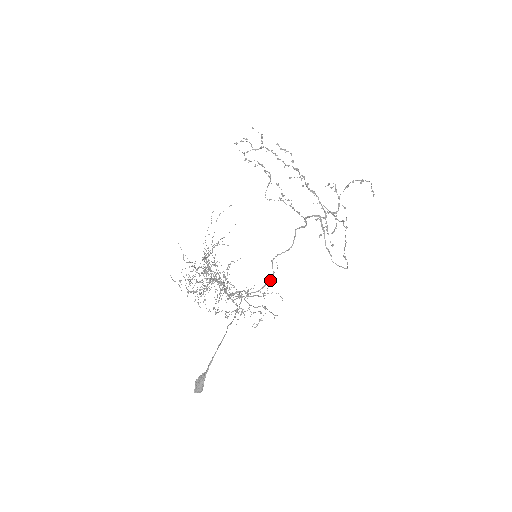
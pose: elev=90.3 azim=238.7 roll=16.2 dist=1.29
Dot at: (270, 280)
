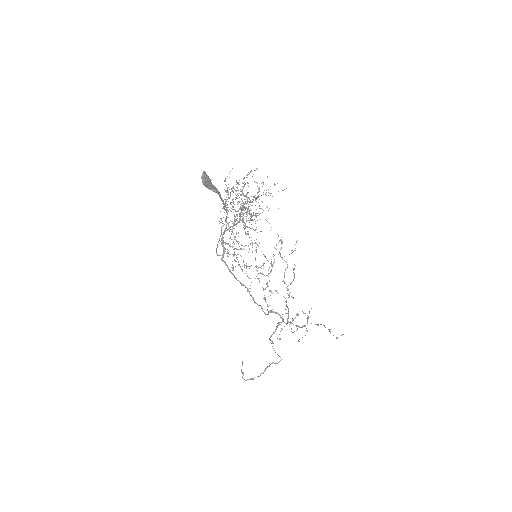
Dot at: occluded
